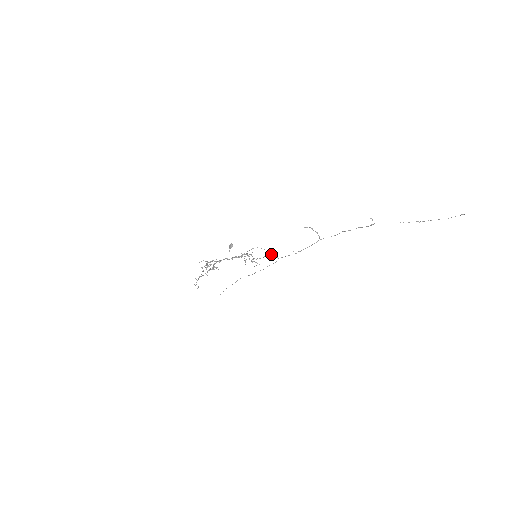
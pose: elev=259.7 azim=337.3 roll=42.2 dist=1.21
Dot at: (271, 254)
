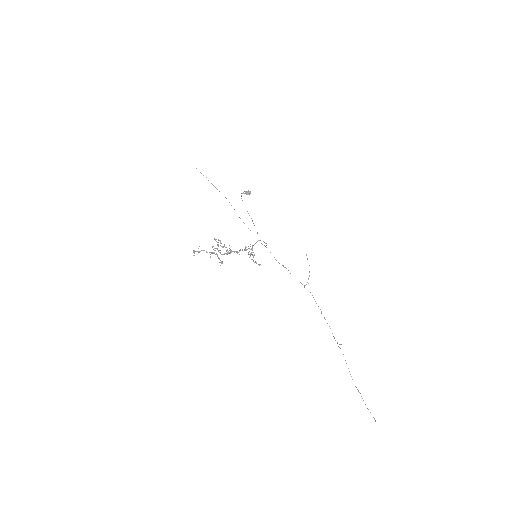
Dot at: occluded
